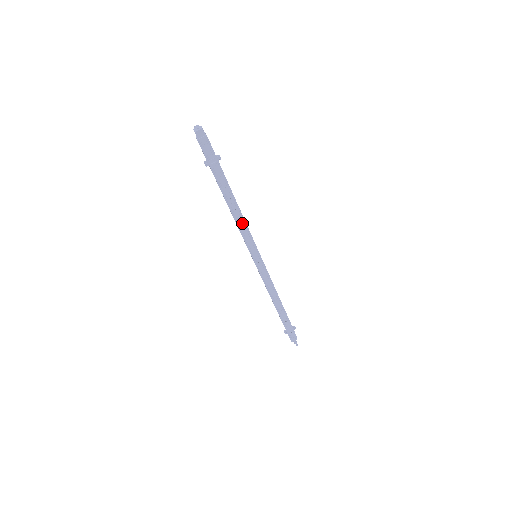
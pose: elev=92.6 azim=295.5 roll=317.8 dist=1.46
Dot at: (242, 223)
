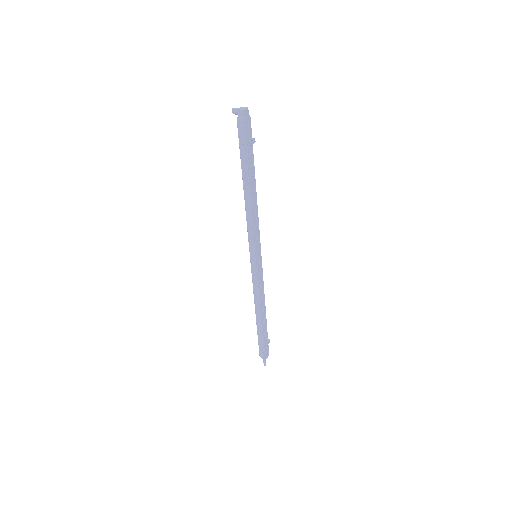
Dot at: (256, 215)
